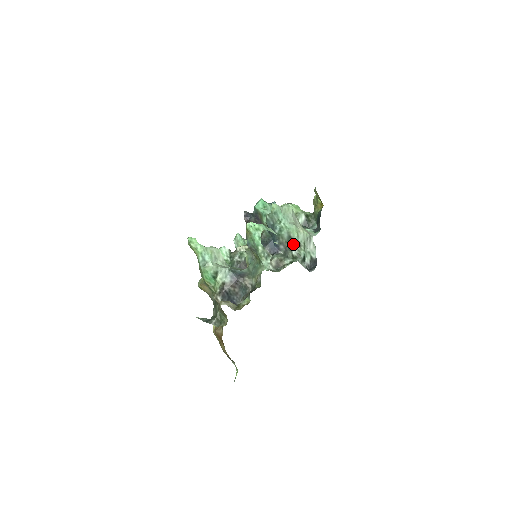
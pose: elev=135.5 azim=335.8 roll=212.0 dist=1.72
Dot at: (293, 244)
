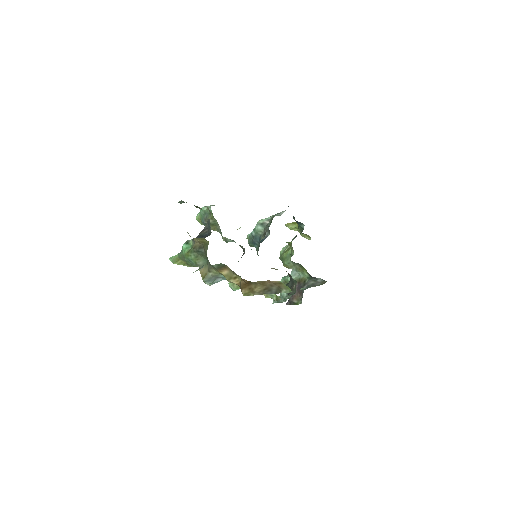
Dot at: occluded
